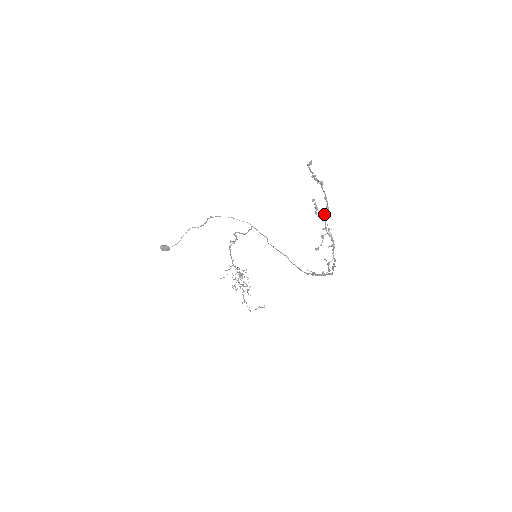
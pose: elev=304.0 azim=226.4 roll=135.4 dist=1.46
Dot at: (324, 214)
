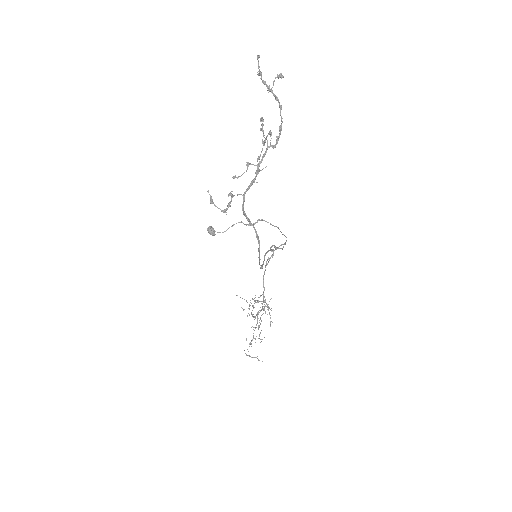
Dot at: (267, 143)
